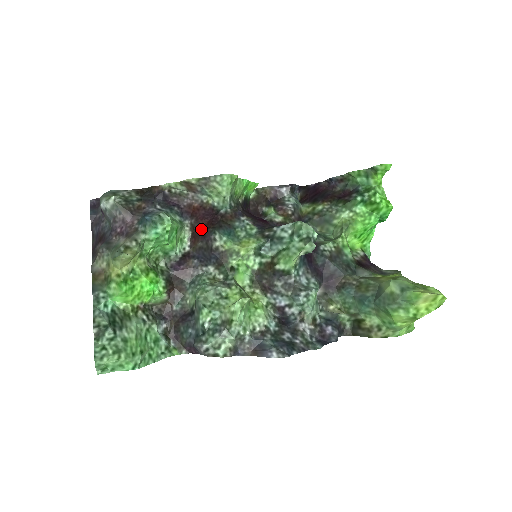
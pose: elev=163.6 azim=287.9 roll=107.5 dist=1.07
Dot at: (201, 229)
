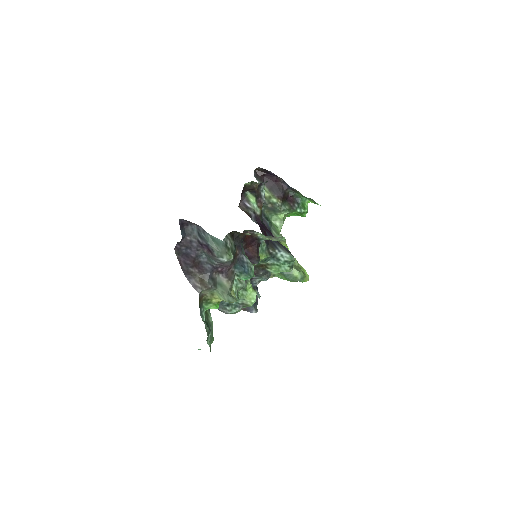
Dot at: (248, 253)
